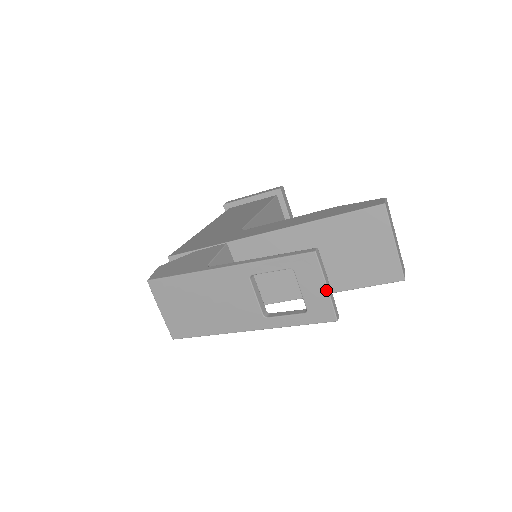
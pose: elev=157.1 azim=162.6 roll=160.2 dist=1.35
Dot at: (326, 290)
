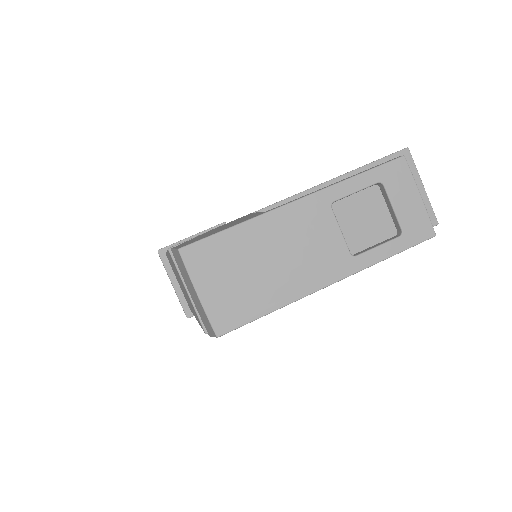
Dot at: (420, 199)
